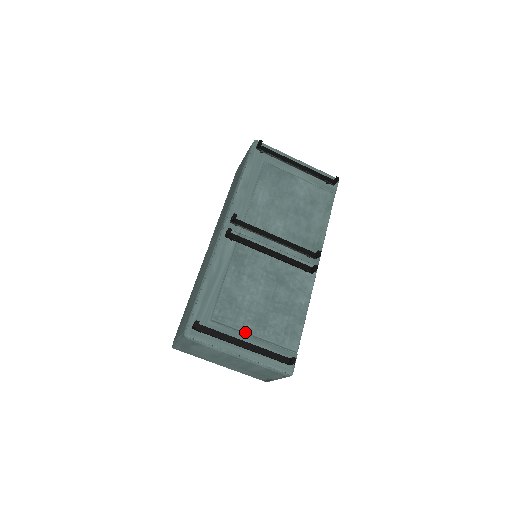
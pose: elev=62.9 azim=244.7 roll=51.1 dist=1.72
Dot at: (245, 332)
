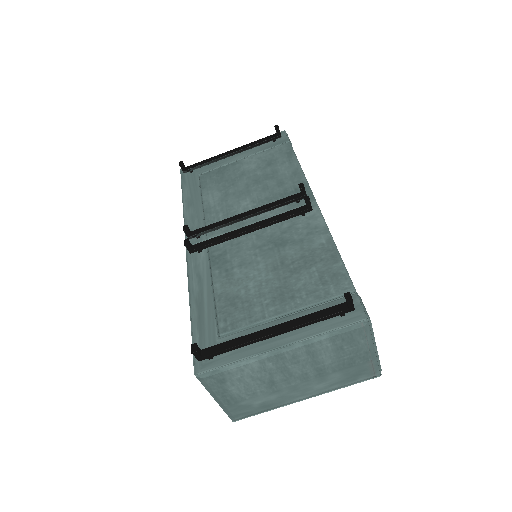
Dot at: (270, 319)
